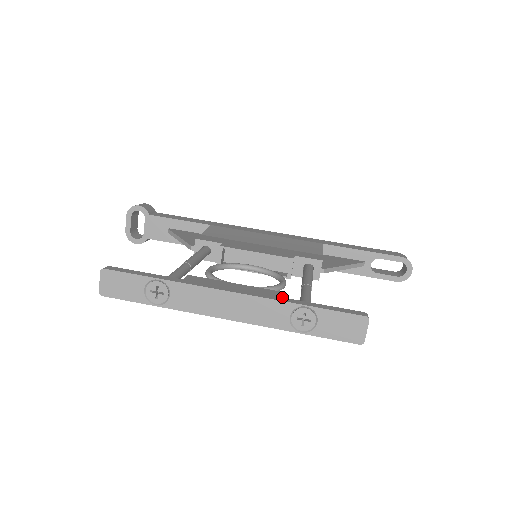
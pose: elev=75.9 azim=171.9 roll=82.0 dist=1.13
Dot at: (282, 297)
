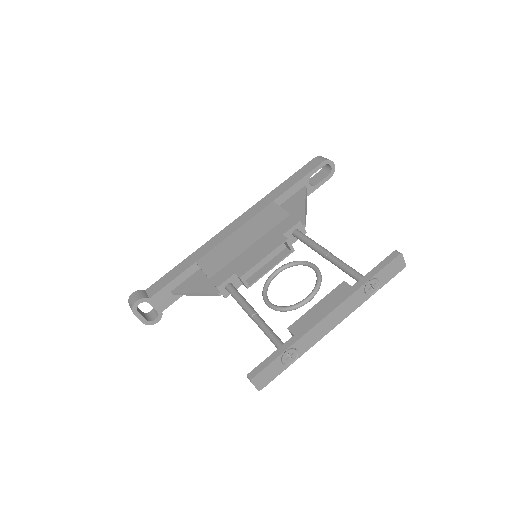
Dot at: (351, 288)
